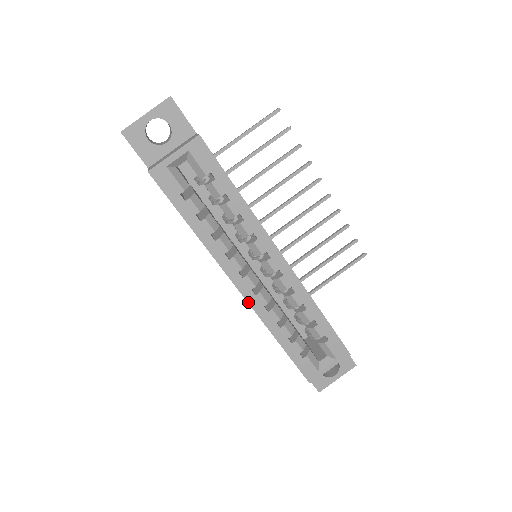
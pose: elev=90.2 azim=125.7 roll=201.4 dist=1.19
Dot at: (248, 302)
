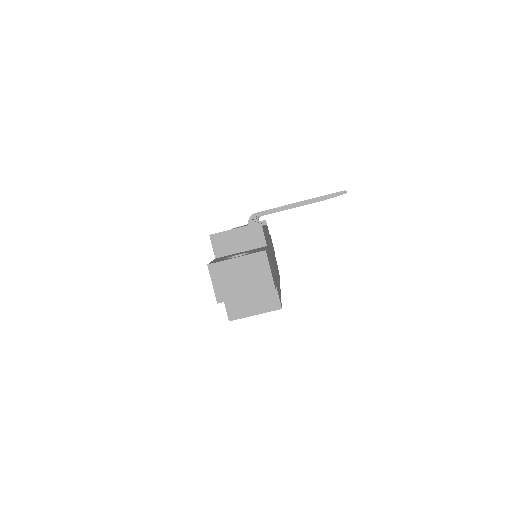
Dot at: occluded
